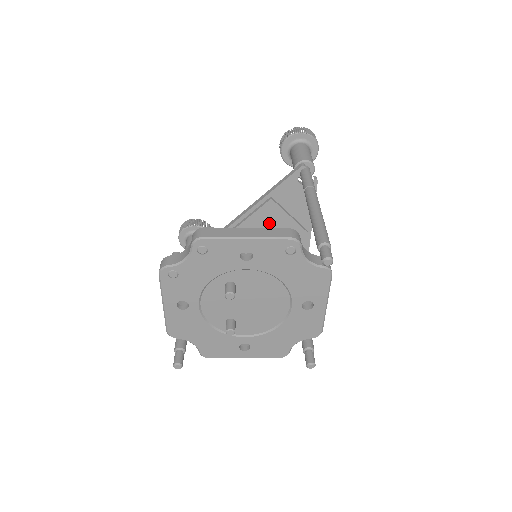
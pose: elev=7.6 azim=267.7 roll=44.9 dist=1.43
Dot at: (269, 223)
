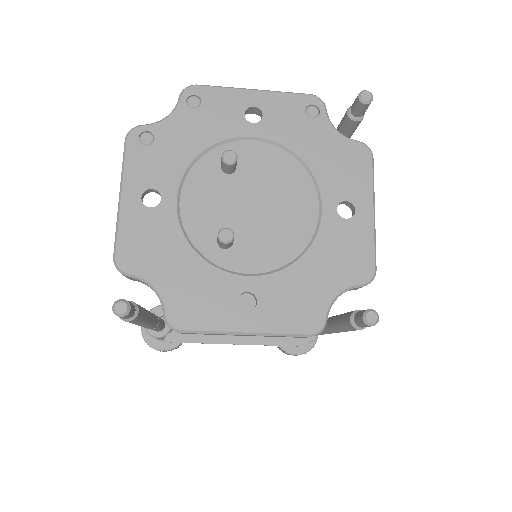
Dot at: occluded
